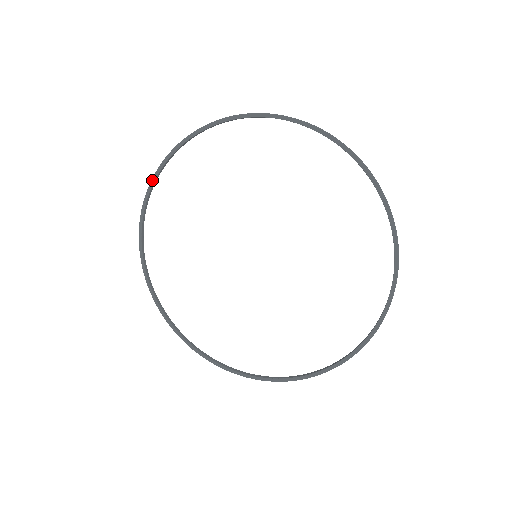
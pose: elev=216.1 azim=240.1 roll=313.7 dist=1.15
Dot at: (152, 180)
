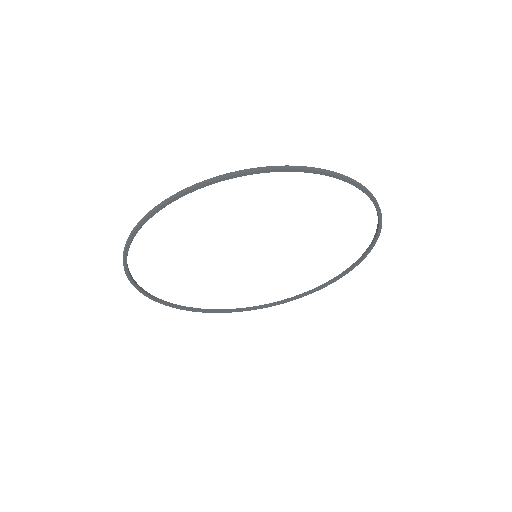
Dot at: (187, 192)
